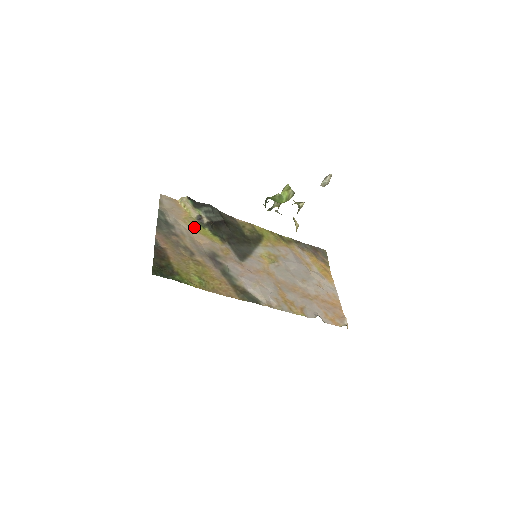
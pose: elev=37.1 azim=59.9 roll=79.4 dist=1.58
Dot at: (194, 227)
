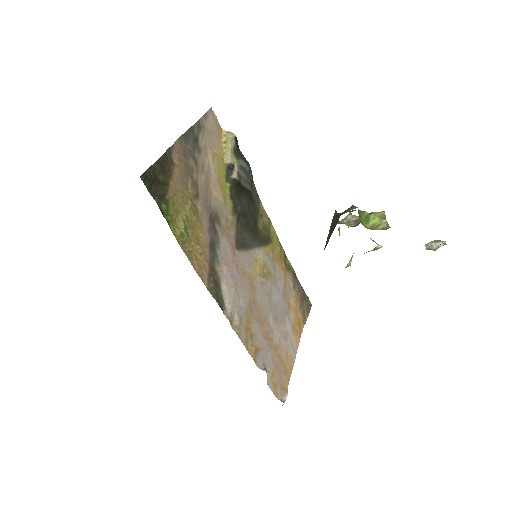
Dot at: (218, 171)
